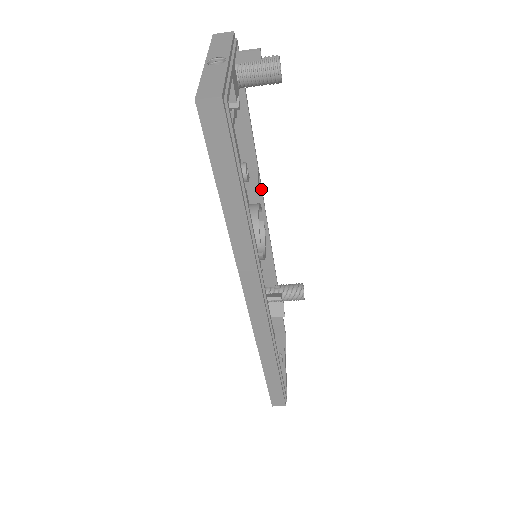
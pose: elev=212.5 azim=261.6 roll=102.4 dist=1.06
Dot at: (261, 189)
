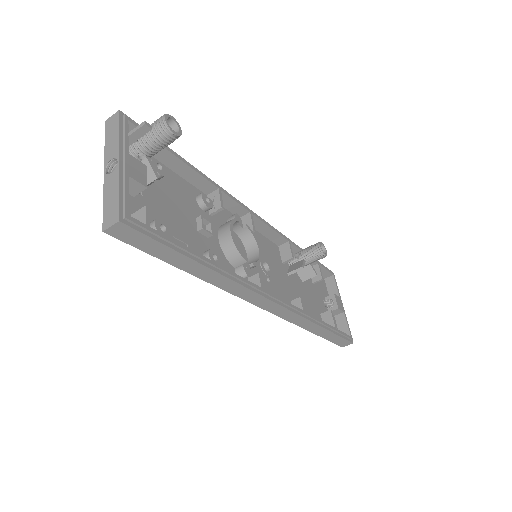
Dot at: (232, 199)
